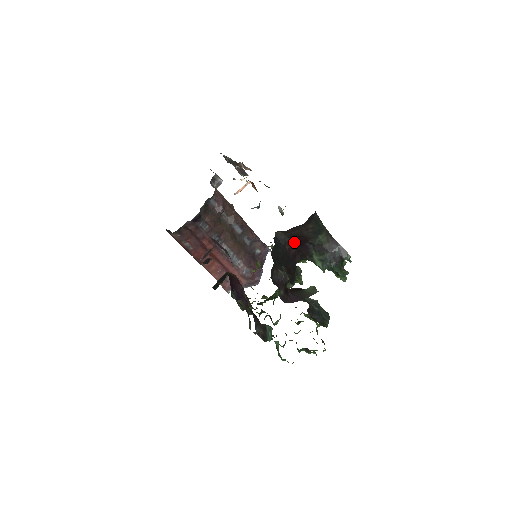
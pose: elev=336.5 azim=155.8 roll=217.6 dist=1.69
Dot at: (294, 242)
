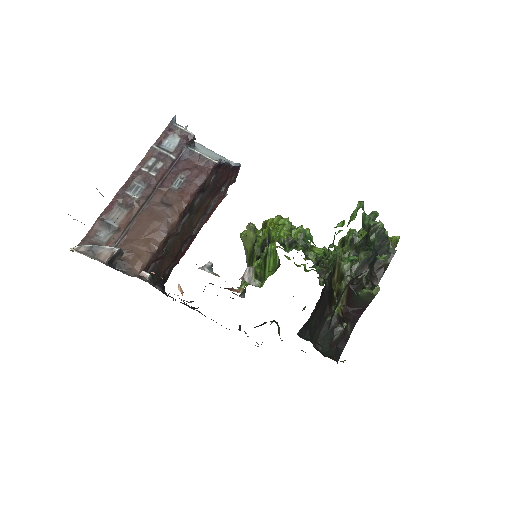
Dot at: occluded
